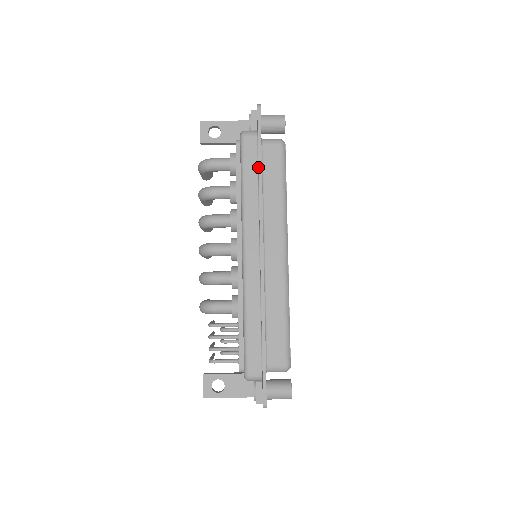
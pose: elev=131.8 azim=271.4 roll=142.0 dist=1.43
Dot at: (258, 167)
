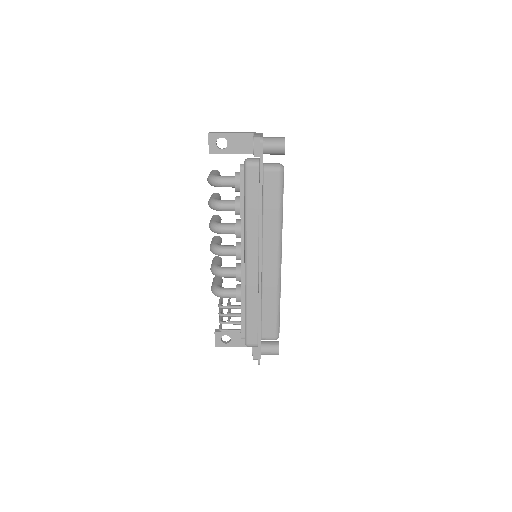
Dot at: (259, 196)
